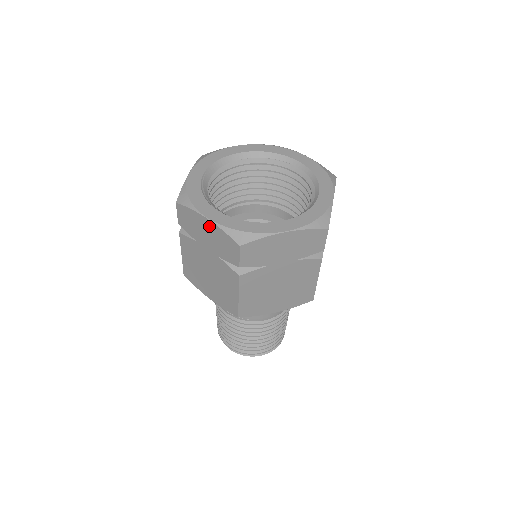
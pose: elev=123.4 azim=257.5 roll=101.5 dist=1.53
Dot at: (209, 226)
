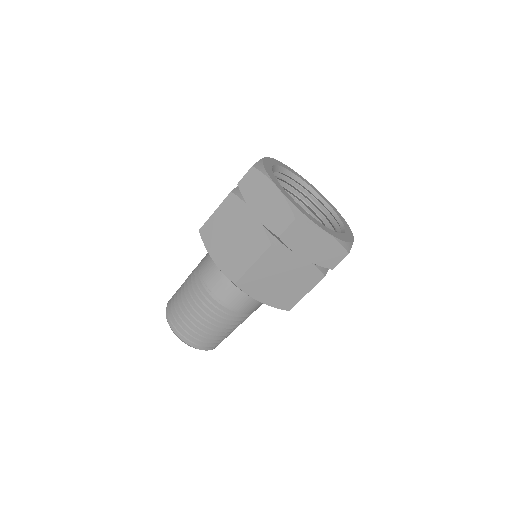
Dot at: (274, 194)
